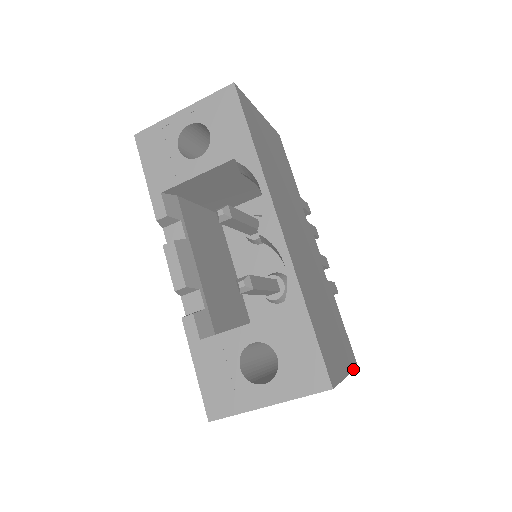
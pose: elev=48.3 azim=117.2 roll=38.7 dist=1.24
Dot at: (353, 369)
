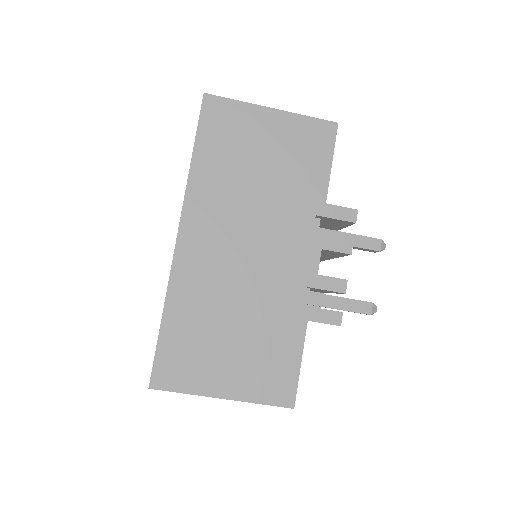
Dot at: (263, 403)
